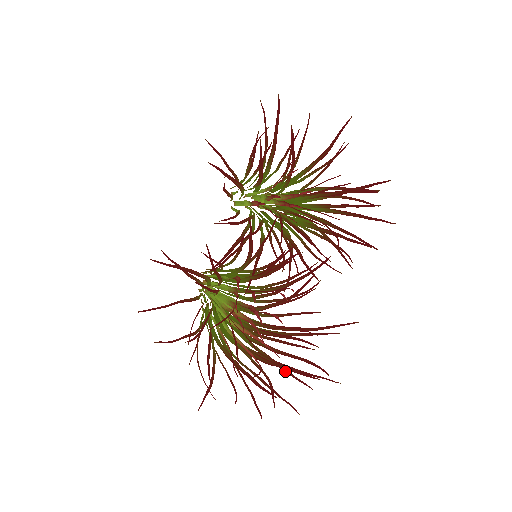
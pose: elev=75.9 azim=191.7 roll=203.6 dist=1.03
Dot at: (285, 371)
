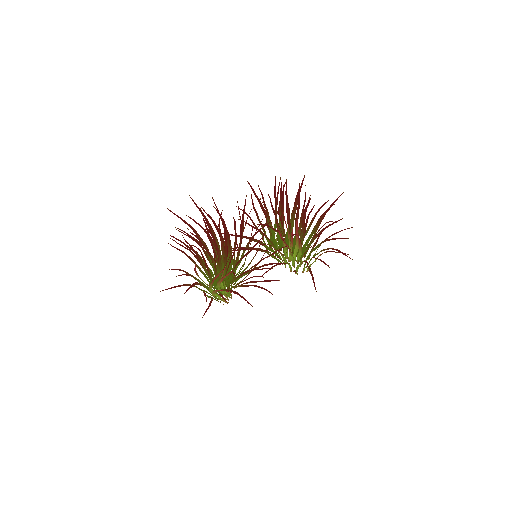
Dot at: (222, 296)
